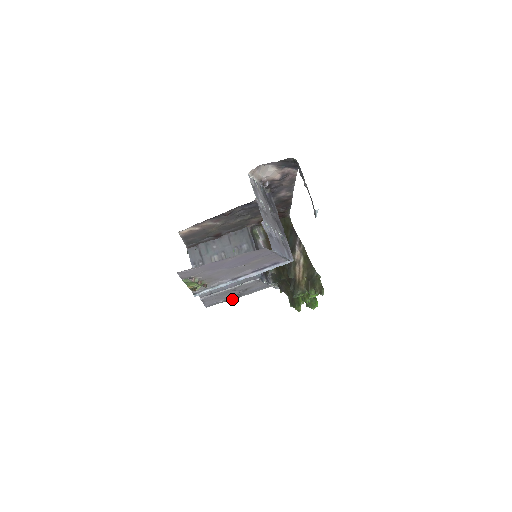
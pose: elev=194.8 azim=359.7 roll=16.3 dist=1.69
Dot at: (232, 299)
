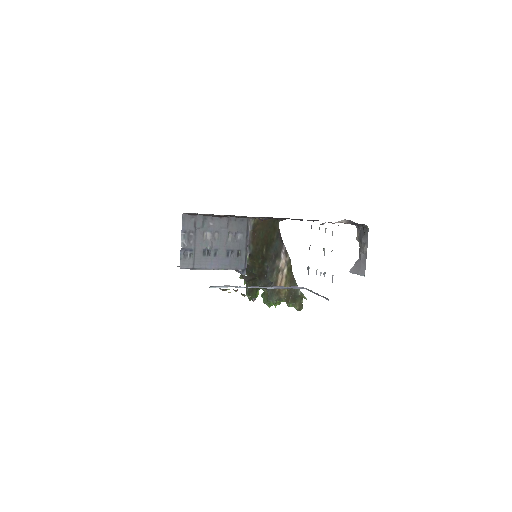
Dot at: occluded
